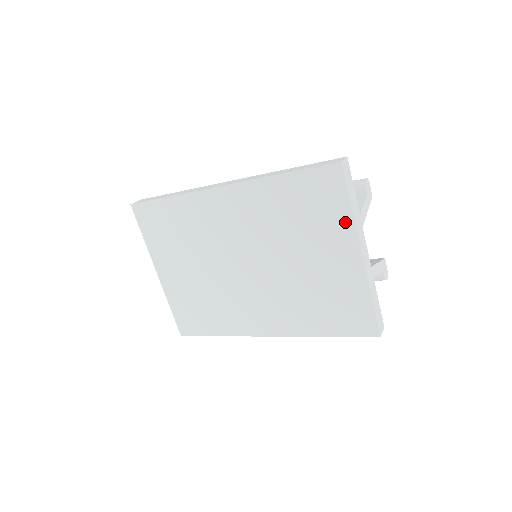
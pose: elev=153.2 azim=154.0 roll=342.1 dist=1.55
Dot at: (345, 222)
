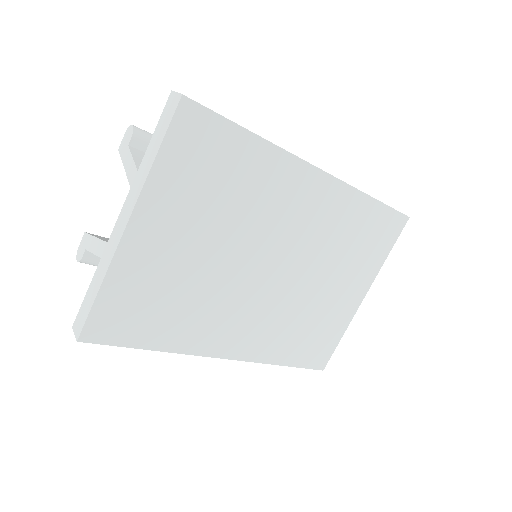
Dot at: (376, 265)
